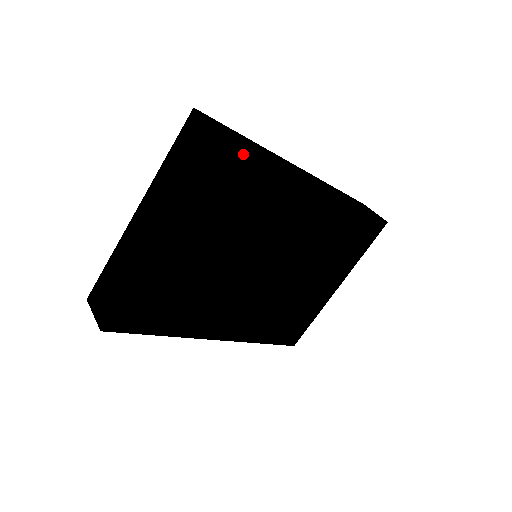
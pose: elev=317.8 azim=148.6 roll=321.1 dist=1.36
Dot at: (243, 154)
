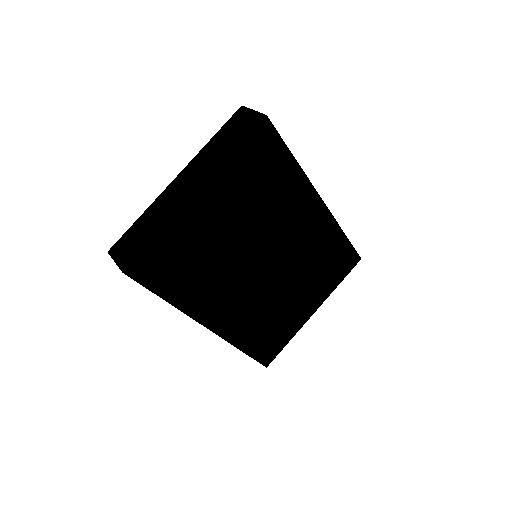
Dot at: (276, 144)
